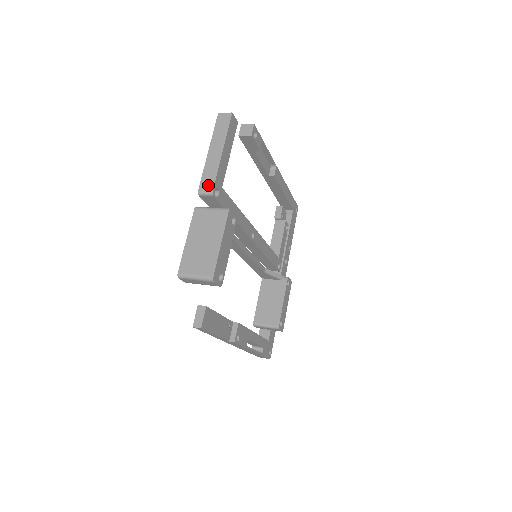
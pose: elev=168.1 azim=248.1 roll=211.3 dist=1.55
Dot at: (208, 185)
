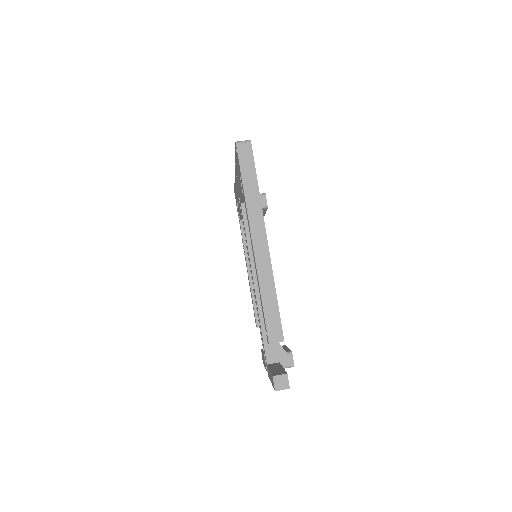
Dot at: occluded
